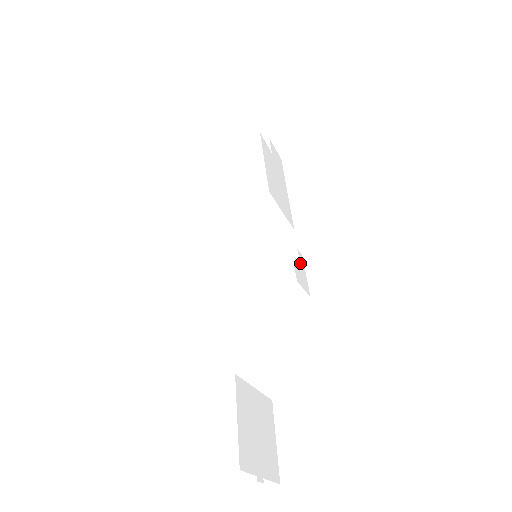
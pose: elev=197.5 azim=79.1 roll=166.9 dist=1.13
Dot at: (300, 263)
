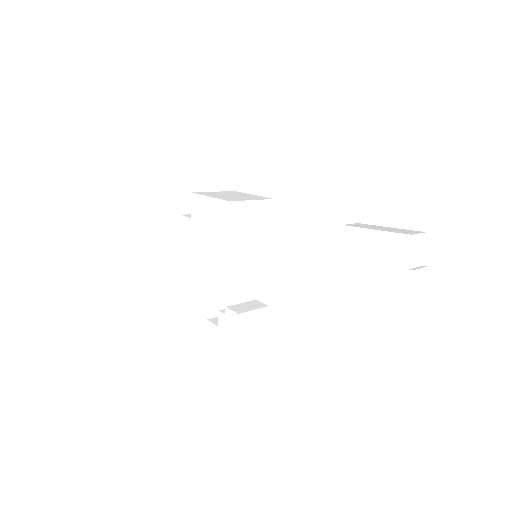
Dot at: occluded
